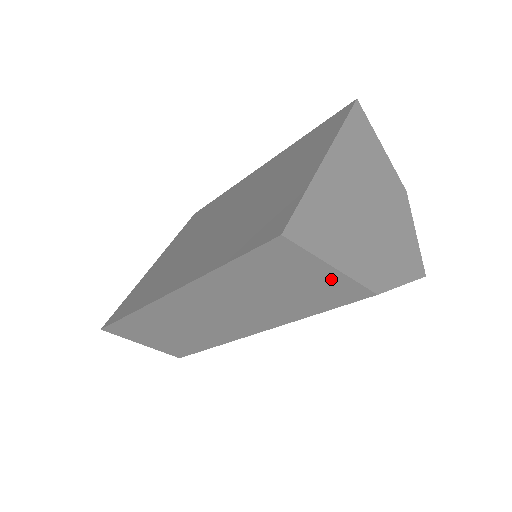
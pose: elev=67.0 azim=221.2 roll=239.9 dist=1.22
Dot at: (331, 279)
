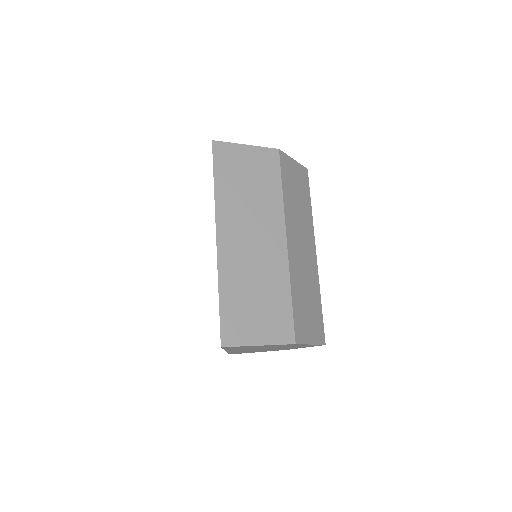
Dot at: (255, 154)
